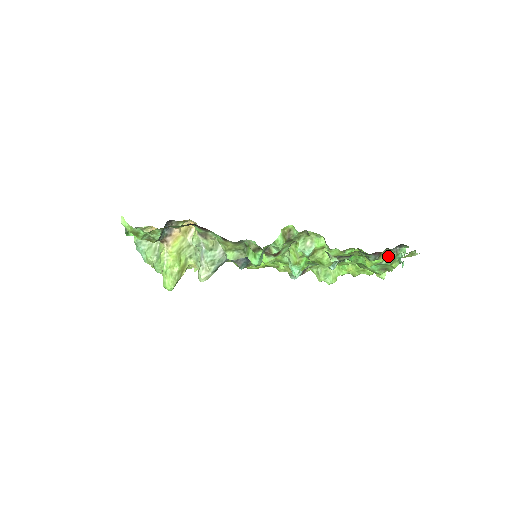
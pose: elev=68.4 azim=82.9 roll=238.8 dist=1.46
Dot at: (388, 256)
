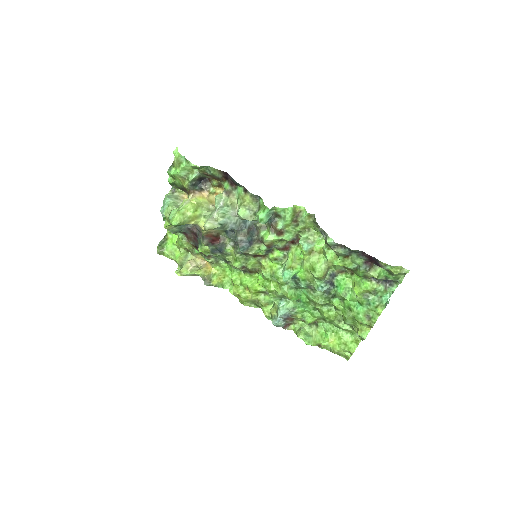
Dot at: (378, 273)
